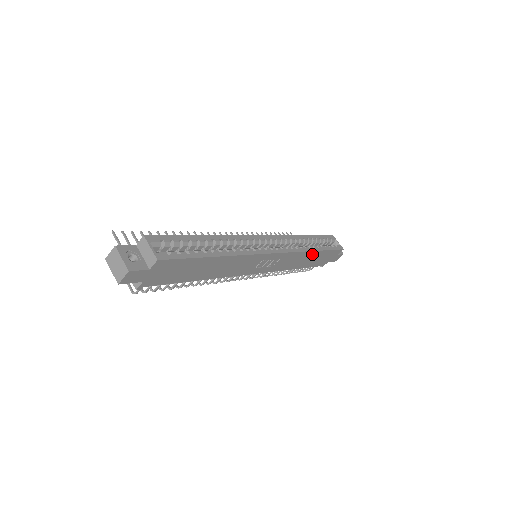
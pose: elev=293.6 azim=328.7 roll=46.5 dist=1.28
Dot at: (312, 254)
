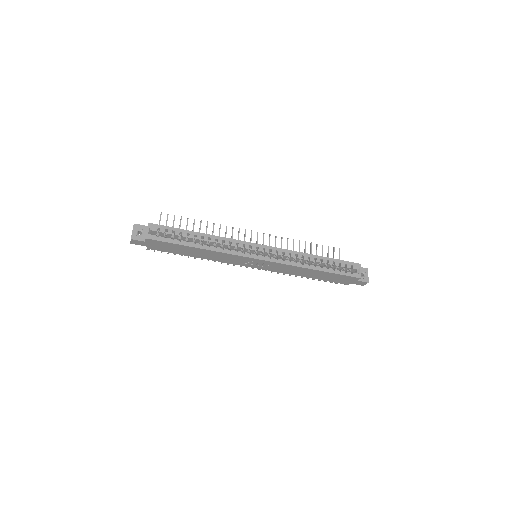
Dot at: (313, 271)
